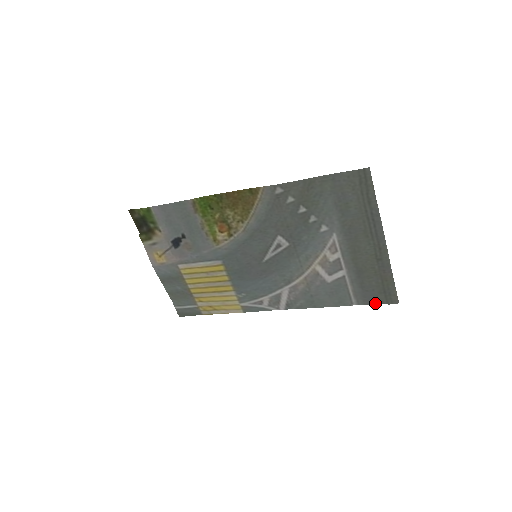
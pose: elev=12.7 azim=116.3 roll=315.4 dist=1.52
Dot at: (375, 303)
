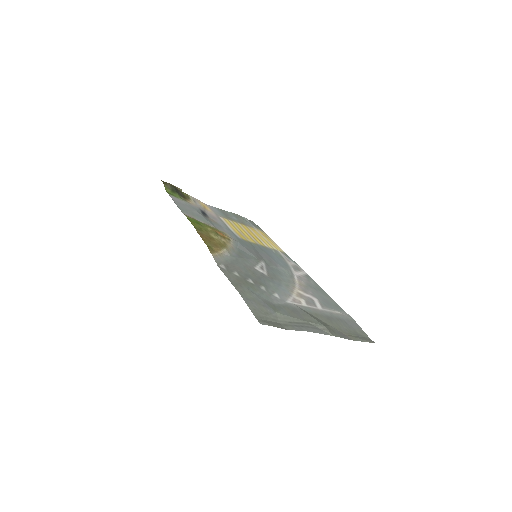
Dot at: (360, 328)
